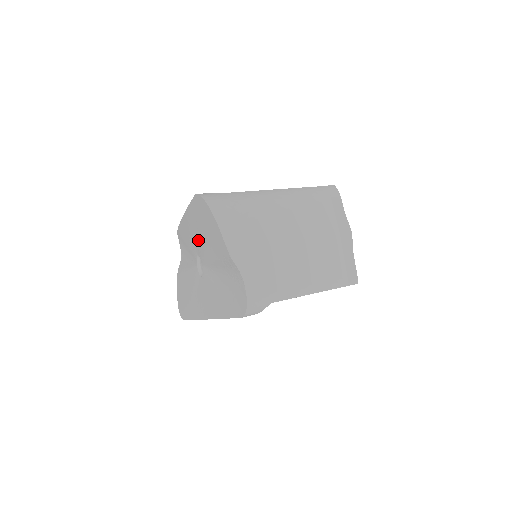
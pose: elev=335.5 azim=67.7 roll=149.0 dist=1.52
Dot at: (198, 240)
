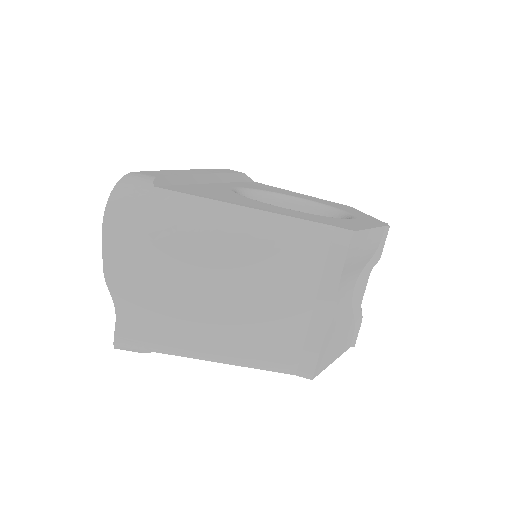
Dot at: occluded
